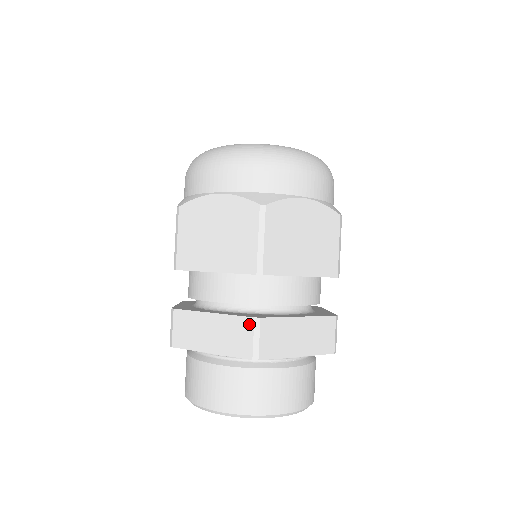
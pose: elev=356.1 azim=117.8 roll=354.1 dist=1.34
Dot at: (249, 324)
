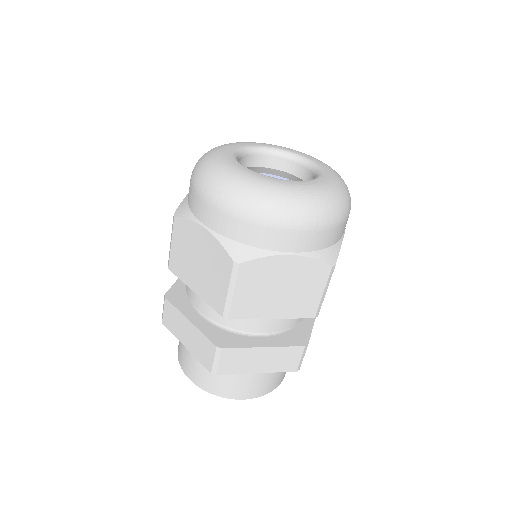
Dot at: (299, 351)
